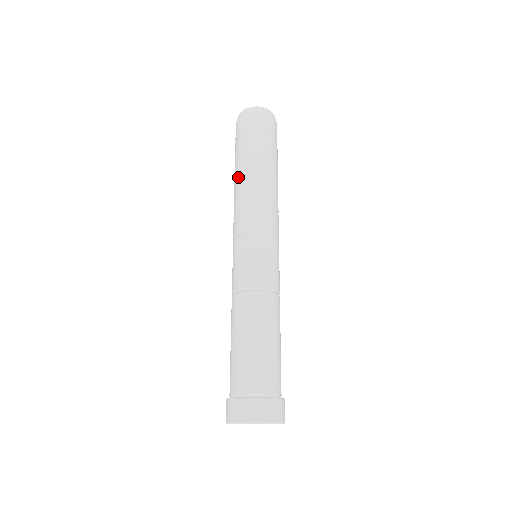
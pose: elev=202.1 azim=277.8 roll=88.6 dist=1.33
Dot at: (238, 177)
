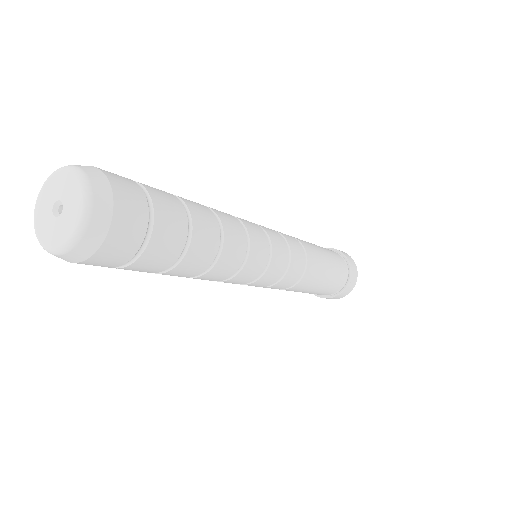
Dot at: occluded
